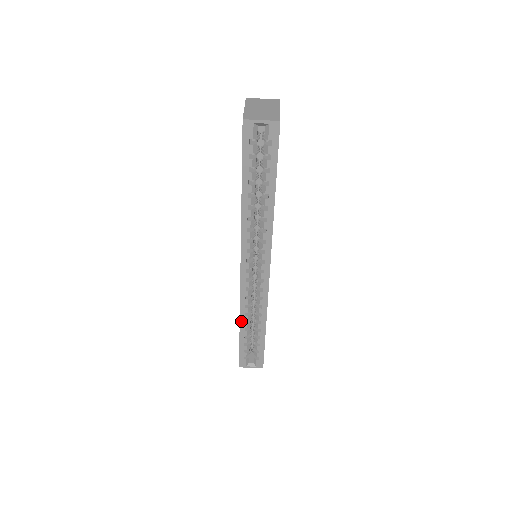
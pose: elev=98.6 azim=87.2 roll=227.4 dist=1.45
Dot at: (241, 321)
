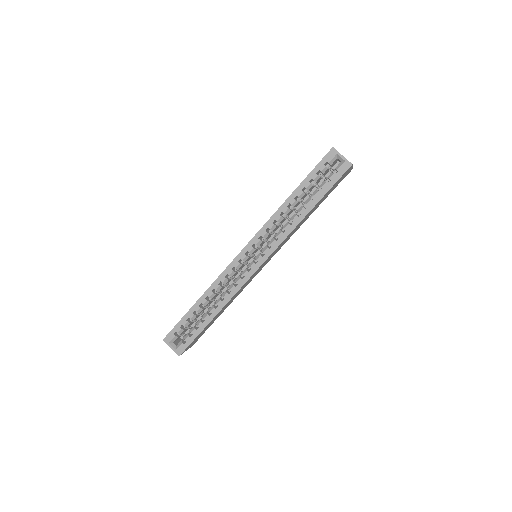
Dot at: (204, 294)
